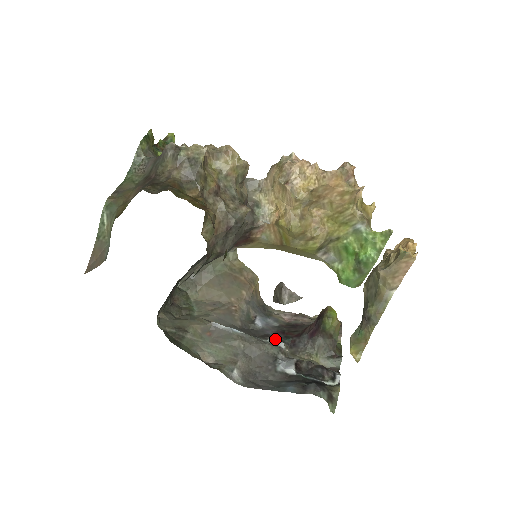
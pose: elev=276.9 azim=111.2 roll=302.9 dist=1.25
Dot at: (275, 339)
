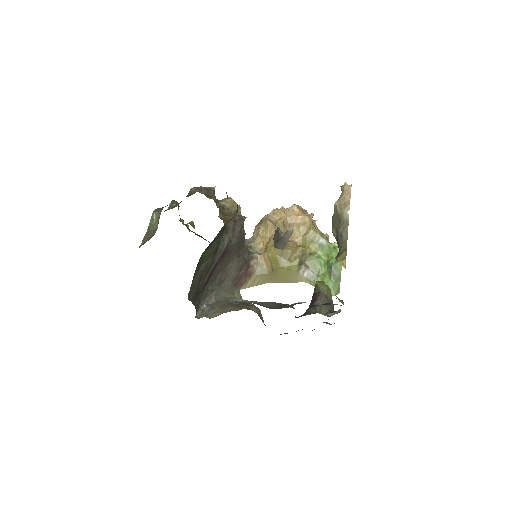
Dot at: occluded
